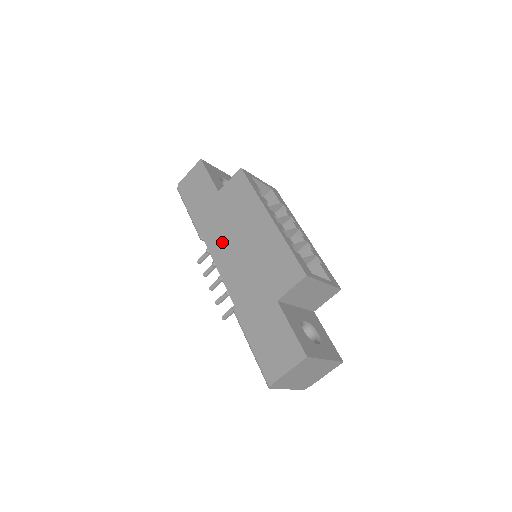
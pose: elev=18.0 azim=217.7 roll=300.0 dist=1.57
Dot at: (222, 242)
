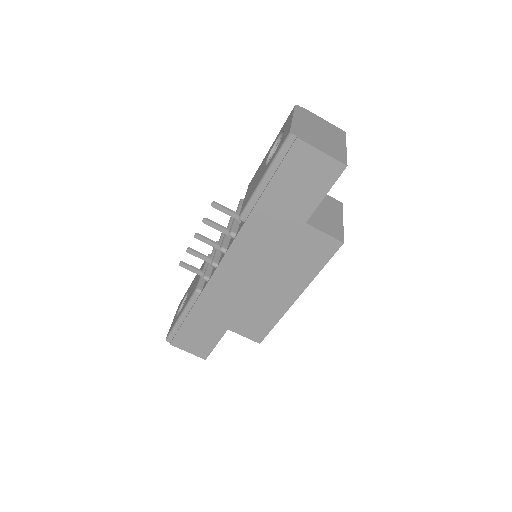
Dot at: (249, 257)
